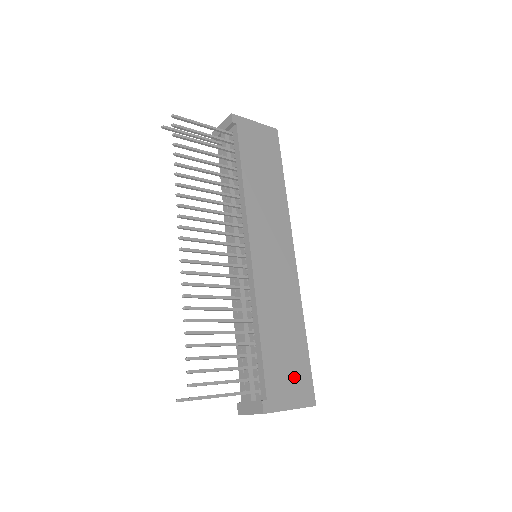
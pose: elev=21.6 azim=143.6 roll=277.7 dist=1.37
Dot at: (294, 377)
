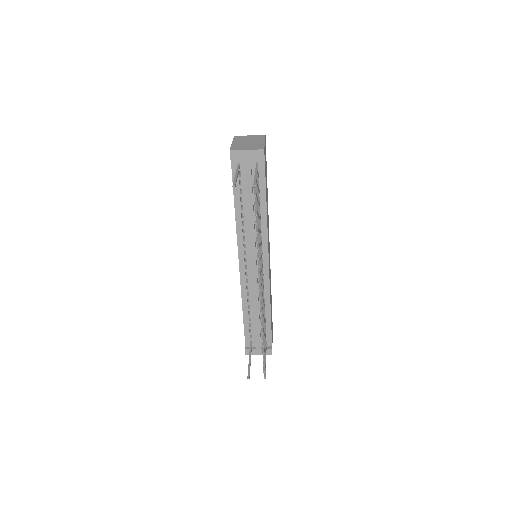
Dot at: occluded
